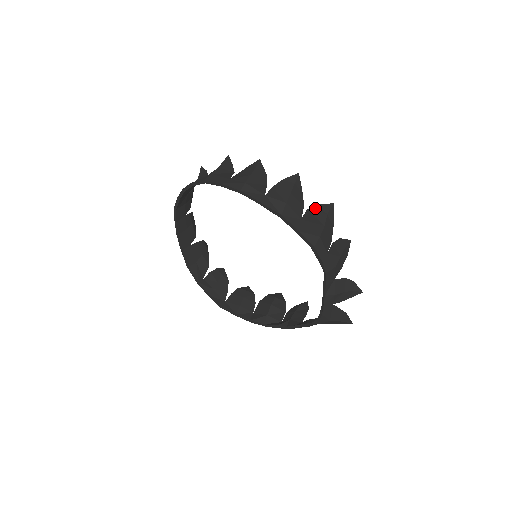
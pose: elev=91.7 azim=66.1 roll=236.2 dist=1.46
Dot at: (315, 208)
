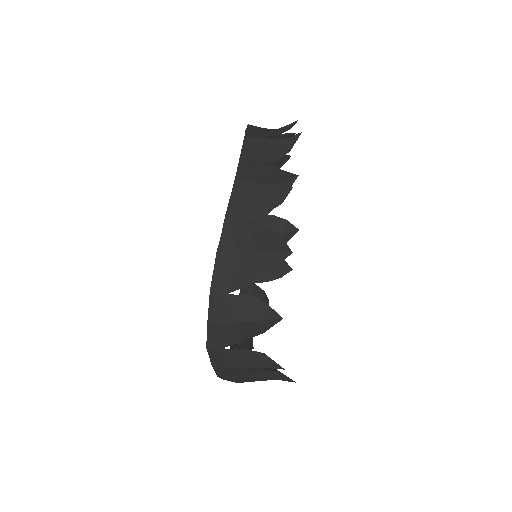
Dot at: (271, 372)
